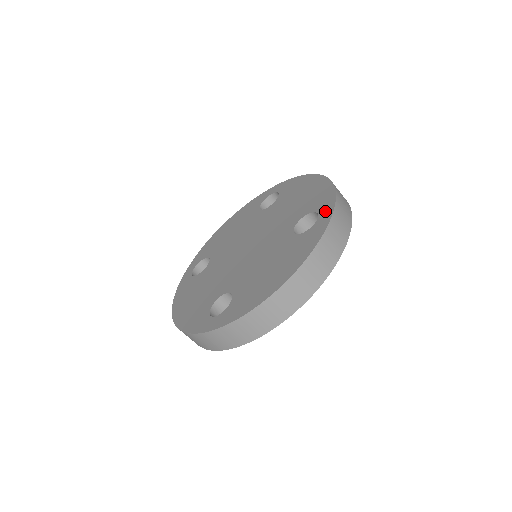
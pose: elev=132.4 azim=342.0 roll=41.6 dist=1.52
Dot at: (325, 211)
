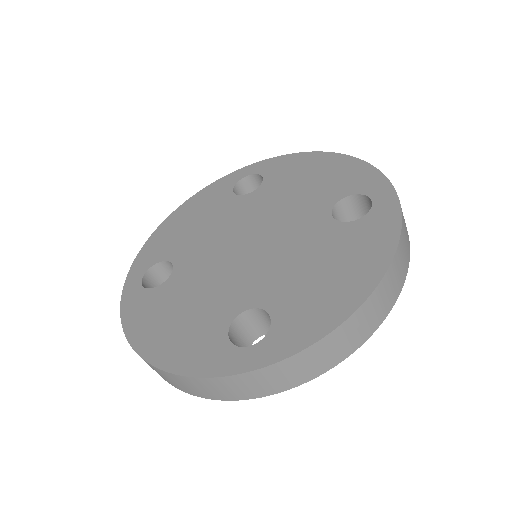
Dot at: (380, 192)
